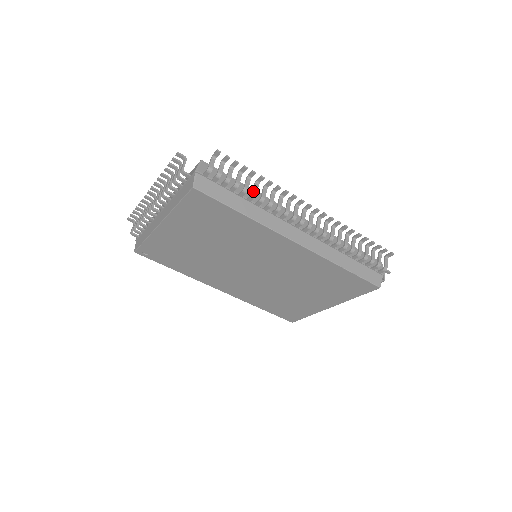
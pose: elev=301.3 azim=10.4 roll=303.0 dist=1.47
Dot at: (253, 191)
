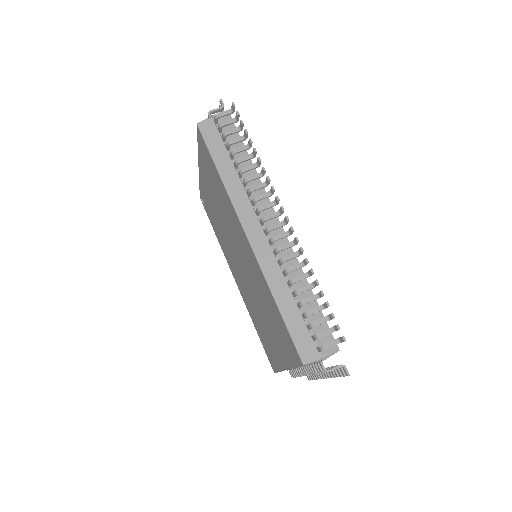
Dot at: (239, 158)
